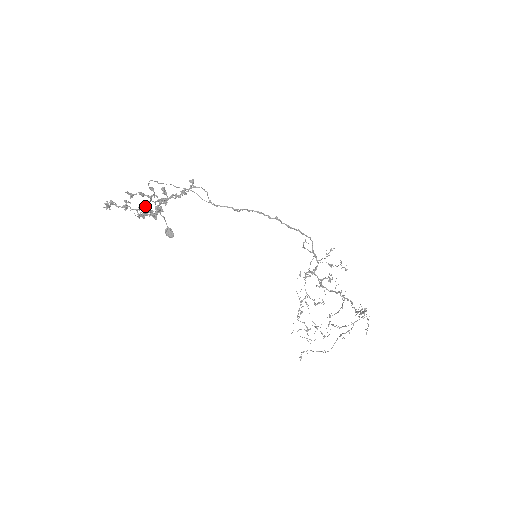
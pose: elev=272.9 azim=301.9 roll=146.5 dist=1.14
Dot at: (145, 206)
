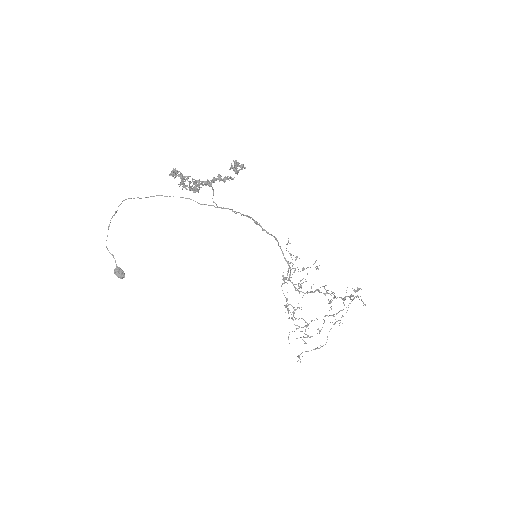
Dot at: occluded
